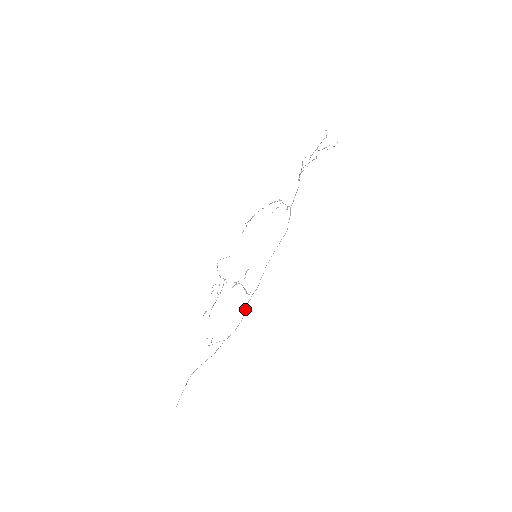
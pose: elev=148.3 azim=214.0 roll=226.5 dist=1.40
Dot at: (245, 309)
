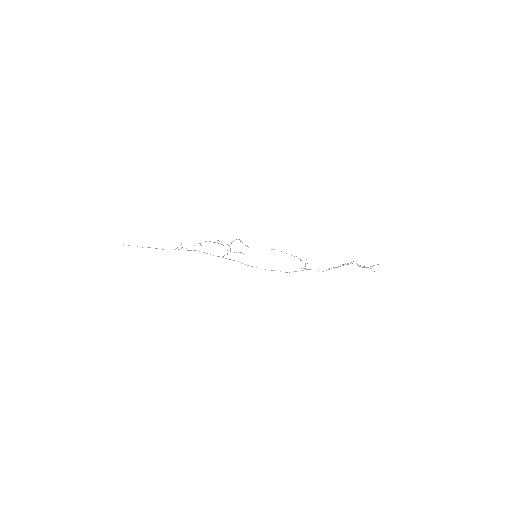
Dot at: occluded
